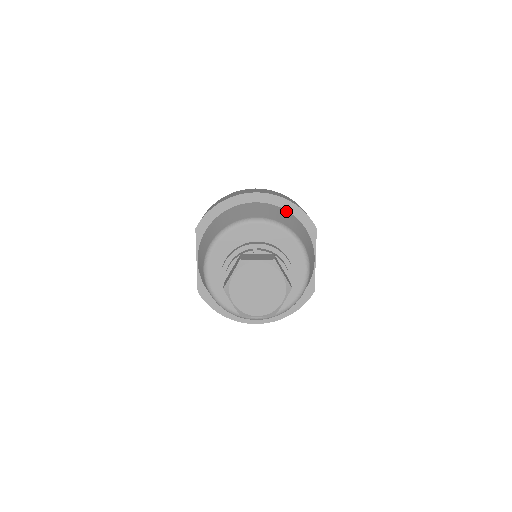
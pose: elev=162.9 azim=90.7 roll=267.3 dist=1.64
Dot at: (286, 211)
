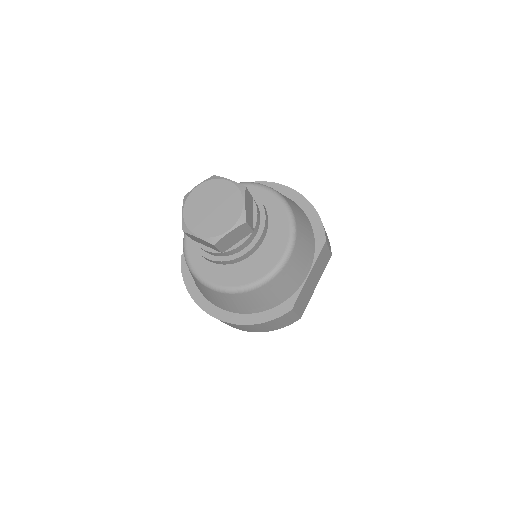
Dot at: (303, 211)
